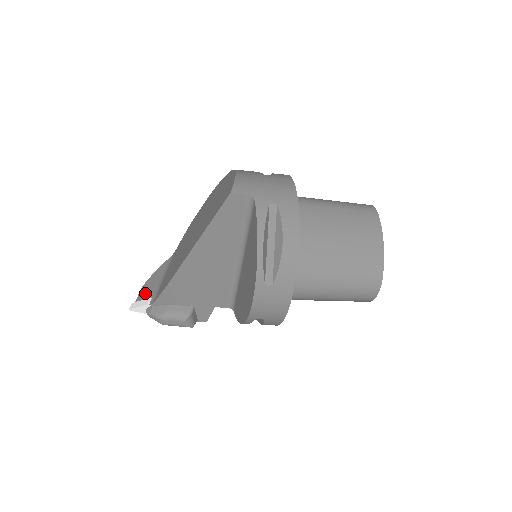
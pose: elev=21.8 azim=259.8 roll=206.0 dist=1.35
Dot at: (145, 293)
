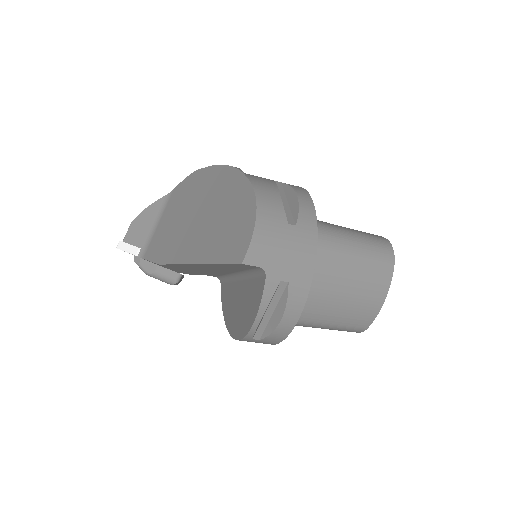
Dot at: (134, 235)
